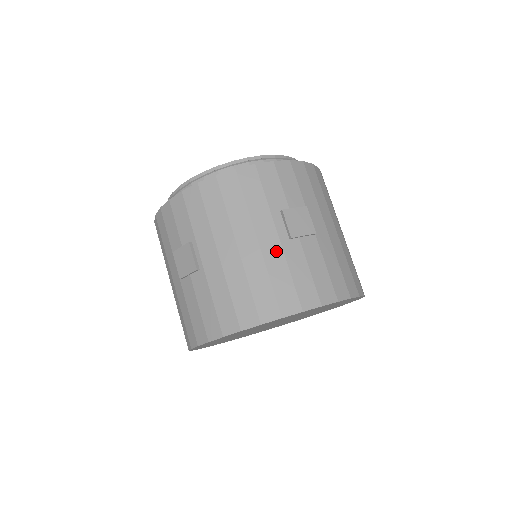
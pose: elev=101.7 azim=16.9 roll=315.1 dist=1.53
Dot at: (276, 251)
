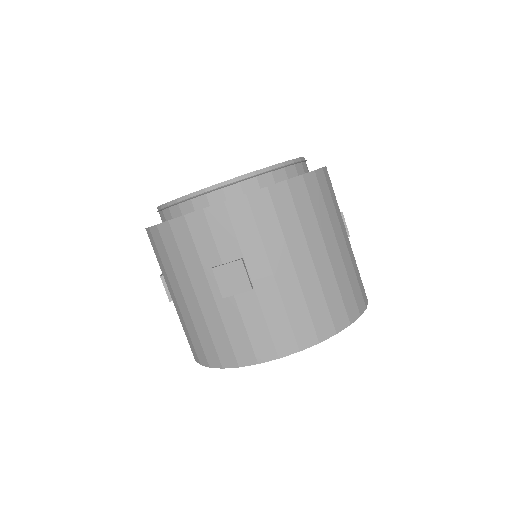
Dot at: (212, 308)
